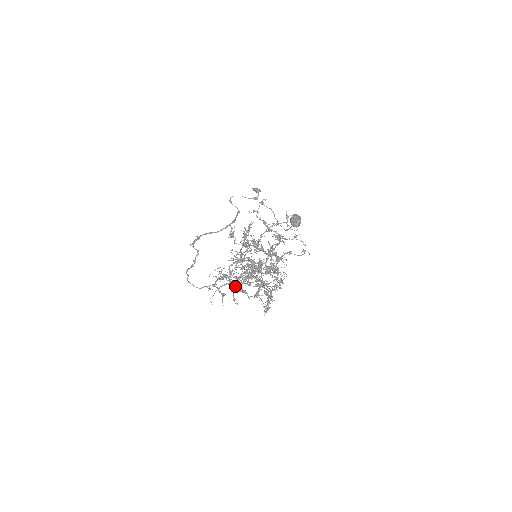
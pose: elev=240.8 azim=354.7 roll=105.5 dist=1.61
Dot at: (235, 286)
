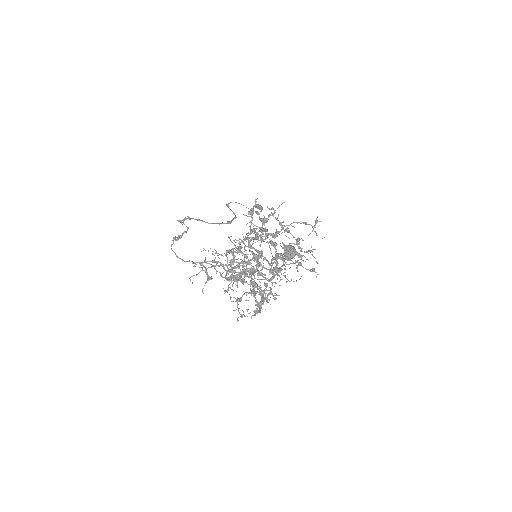
Dot at: (231, 271)
